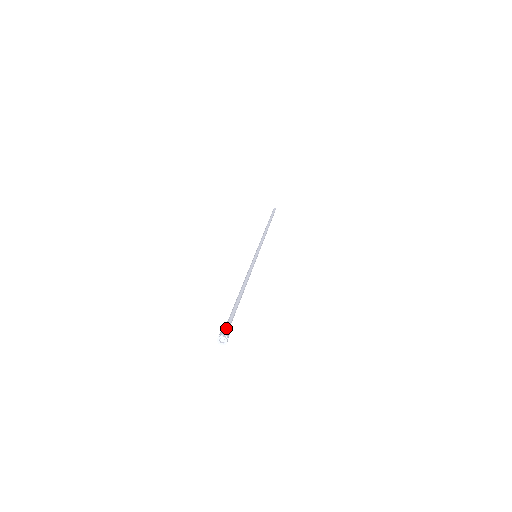
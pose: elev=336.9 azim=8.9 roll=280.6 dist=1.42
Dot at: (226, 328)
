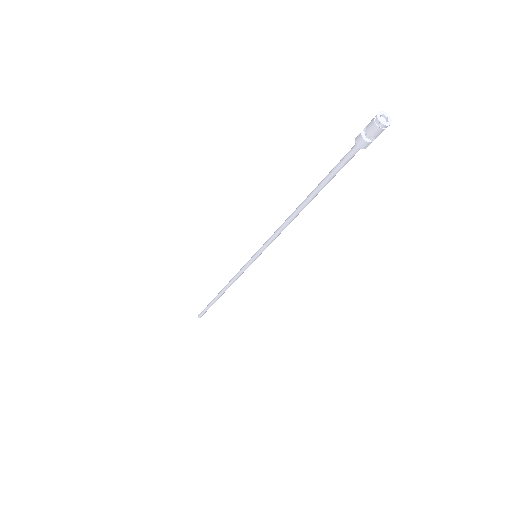
Dot at: (365, 128)
